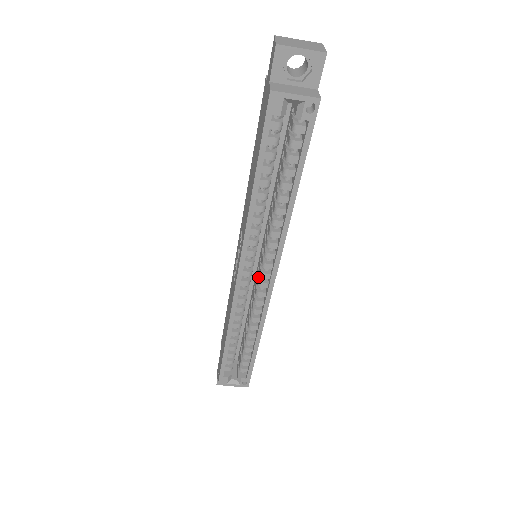
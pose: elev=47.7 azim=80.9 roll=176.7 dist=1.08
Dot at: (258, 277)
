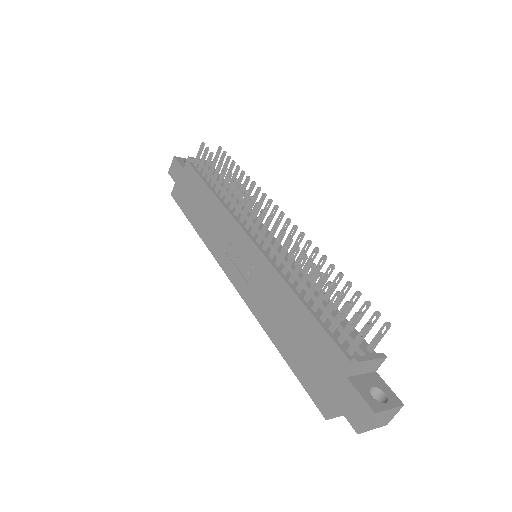
Dot at: occluded
